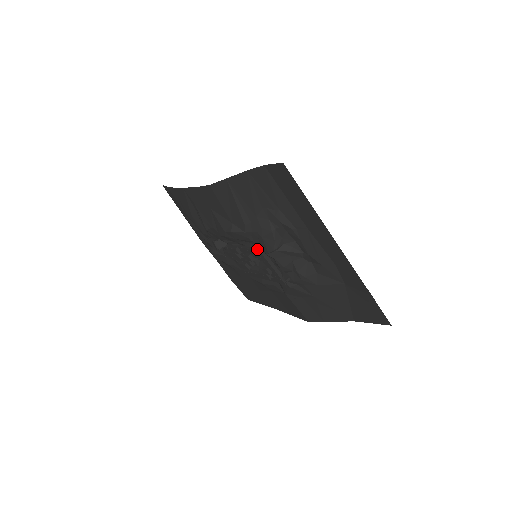
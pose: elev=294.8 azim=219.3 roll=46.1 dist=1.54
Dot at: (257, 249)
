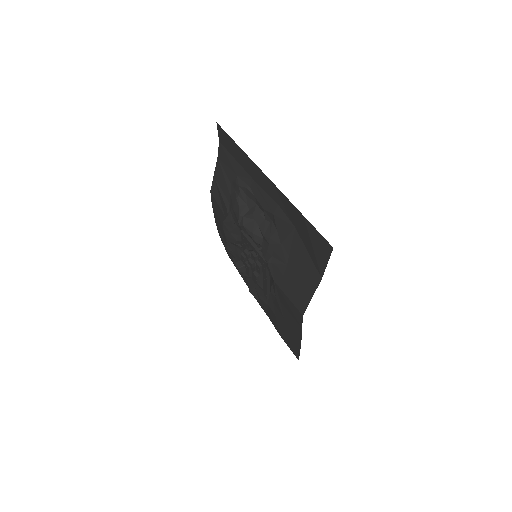
Dot at: (241, 232)
